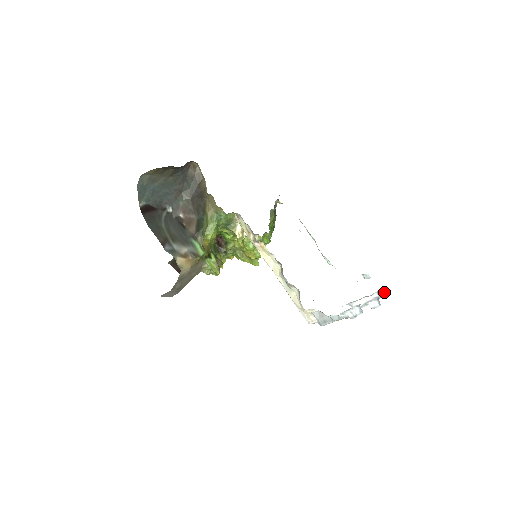
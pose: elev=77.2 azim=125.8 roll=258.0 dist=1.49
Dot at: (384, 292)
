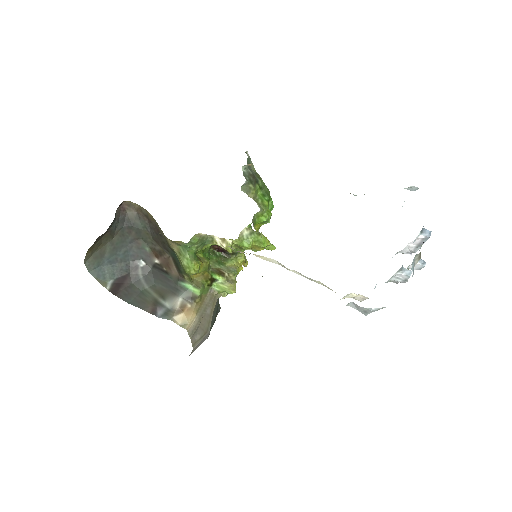
Dot at: (421, 245)
